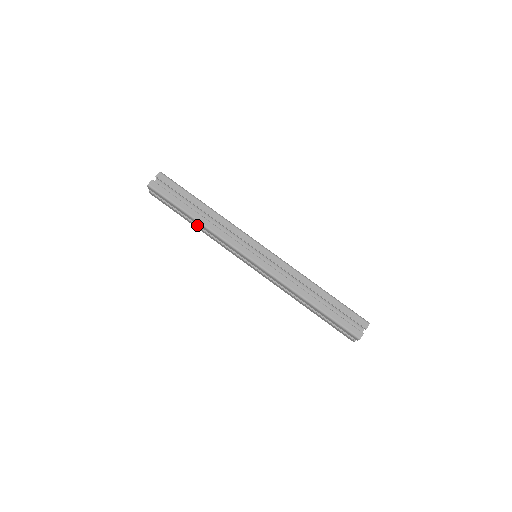
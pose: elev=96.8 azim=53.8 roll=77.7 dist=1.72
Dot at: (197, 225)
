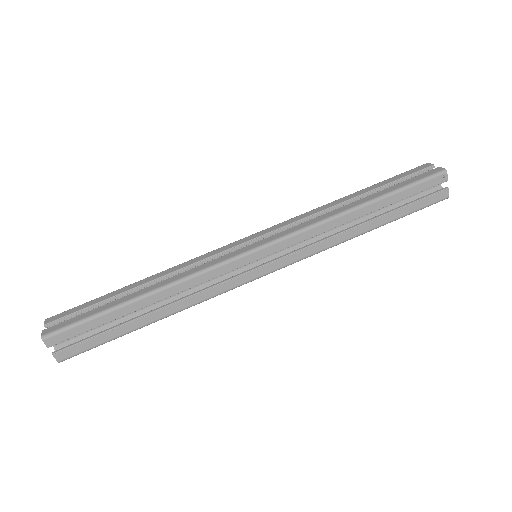
Dot at: occluded
